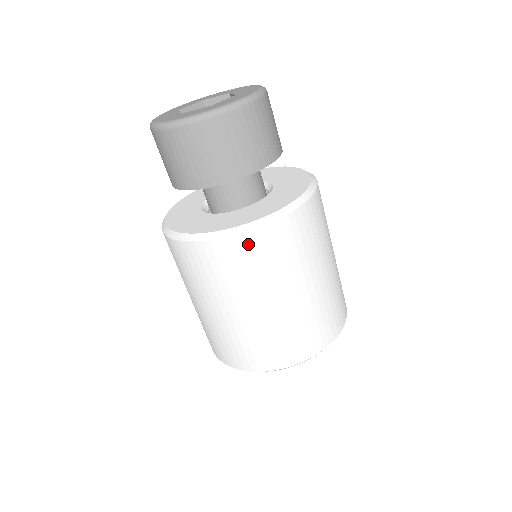
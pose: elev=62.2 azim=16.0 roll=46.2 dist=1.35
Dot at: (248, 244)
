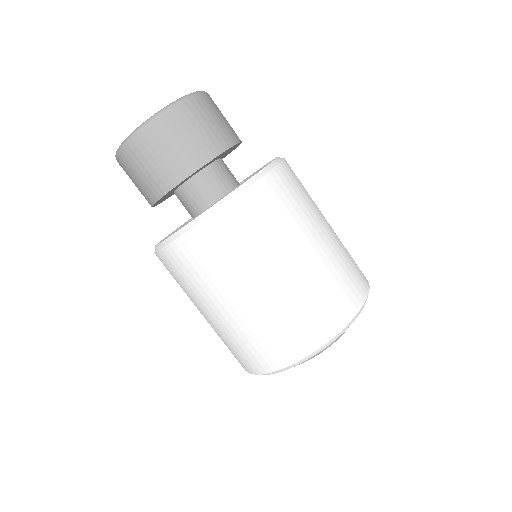
Dot at: (275, 183)
